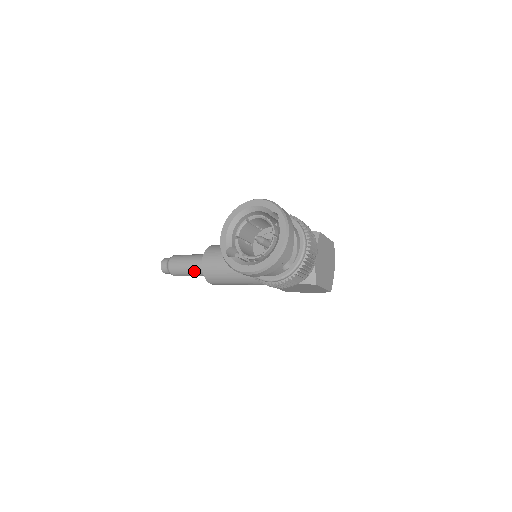
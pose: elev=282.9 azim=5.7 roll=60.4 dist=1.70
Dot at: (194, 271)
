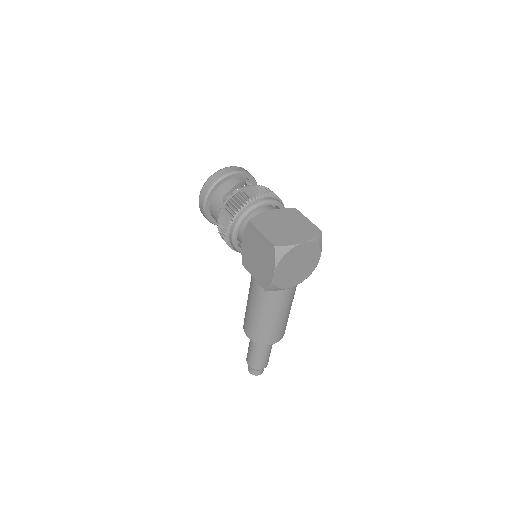
Dot at: occluded
